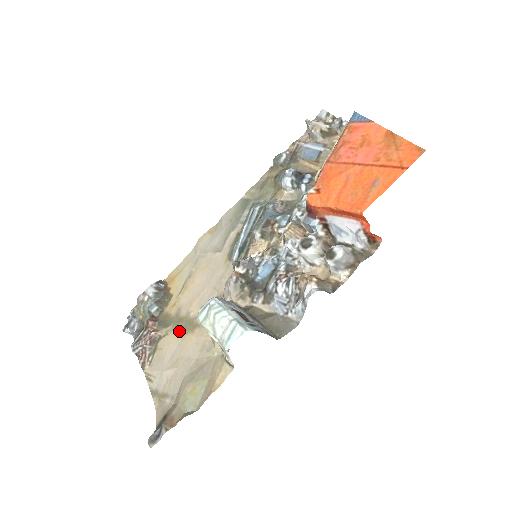
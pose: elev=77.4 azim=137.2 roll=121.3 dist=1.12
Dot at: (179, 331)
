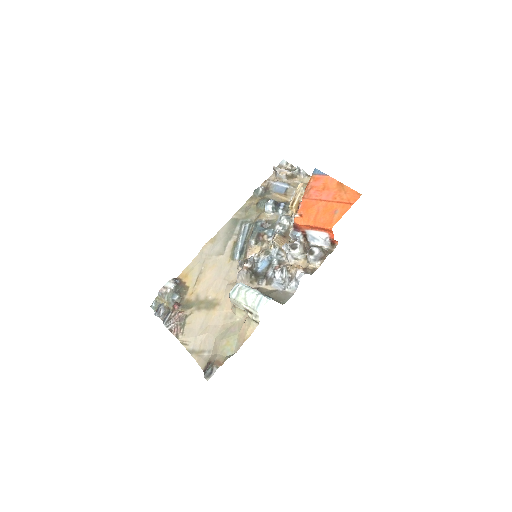
Dot at: (202, 310)
